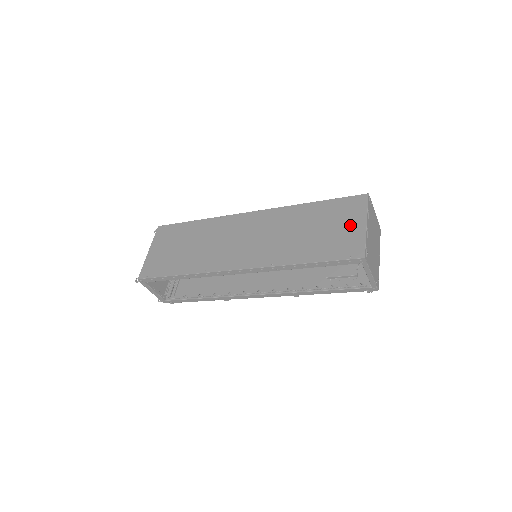
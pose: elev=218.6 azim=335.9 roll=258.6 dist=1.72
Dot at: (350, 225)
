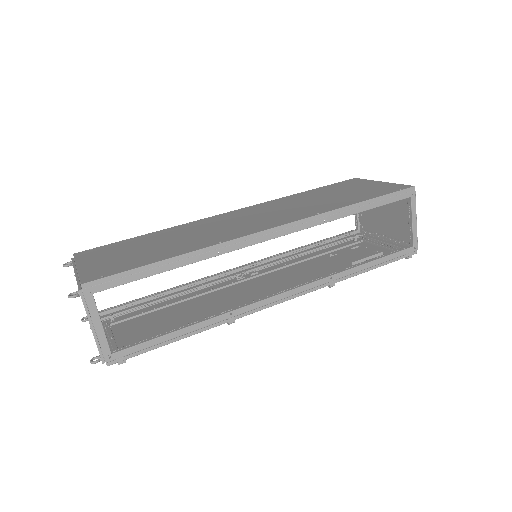
Dot at: (367, 185)
